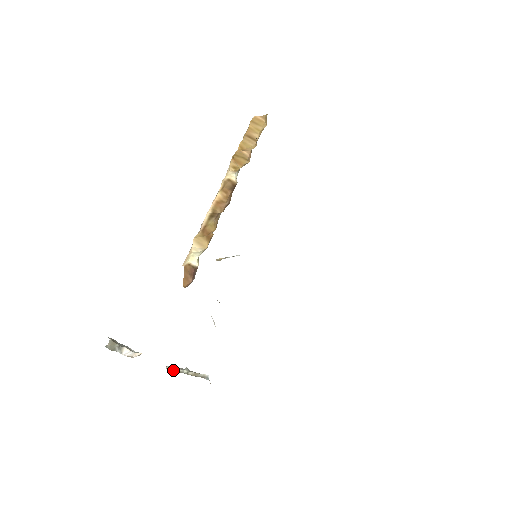
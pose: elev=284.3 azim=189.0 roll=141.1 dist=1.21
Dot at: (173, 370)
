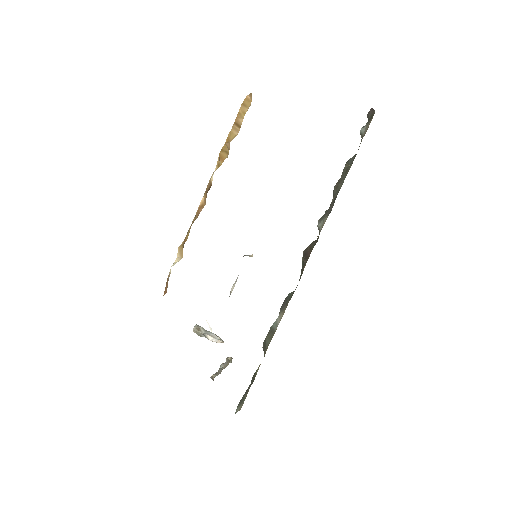
Dot at: occluded
